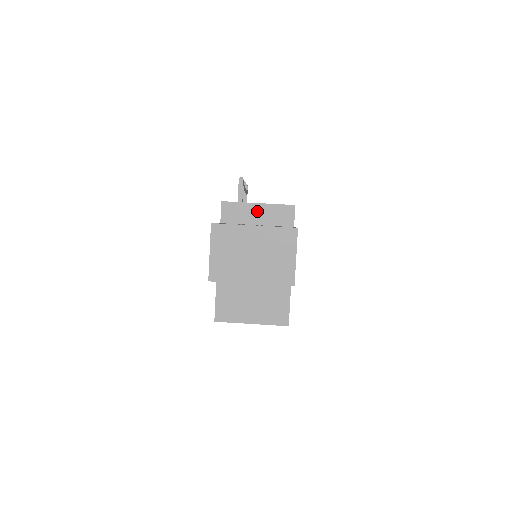
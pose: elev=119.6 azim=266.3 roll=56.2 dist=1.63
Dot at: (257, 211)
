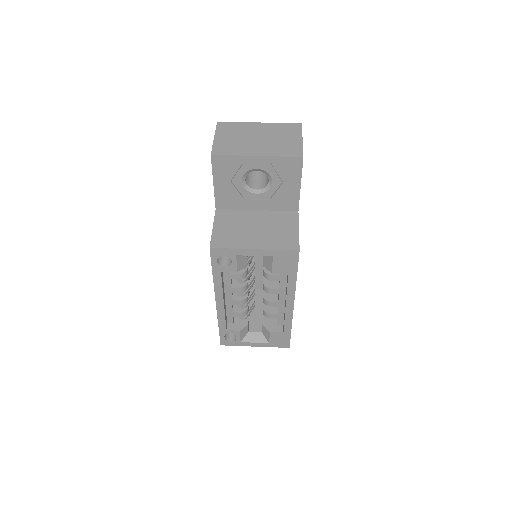
Dot at: occluded
